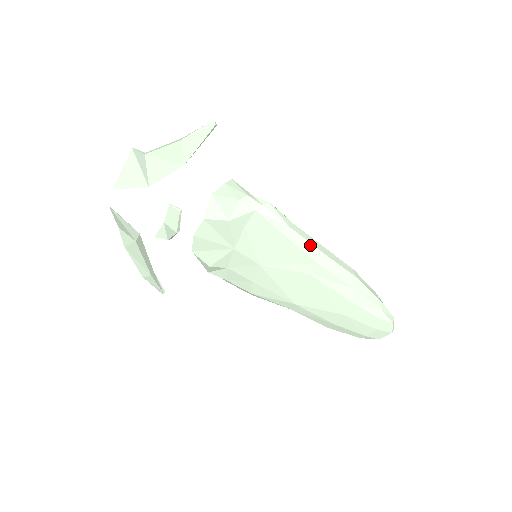
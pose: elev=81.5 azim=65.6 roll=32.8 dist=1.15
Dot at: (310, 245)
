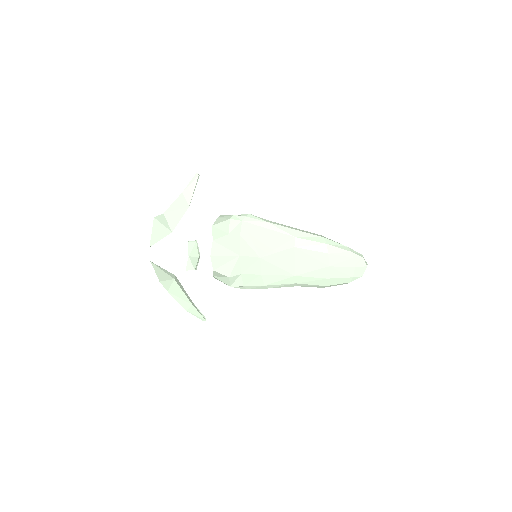
Dot at: (285, 228)
